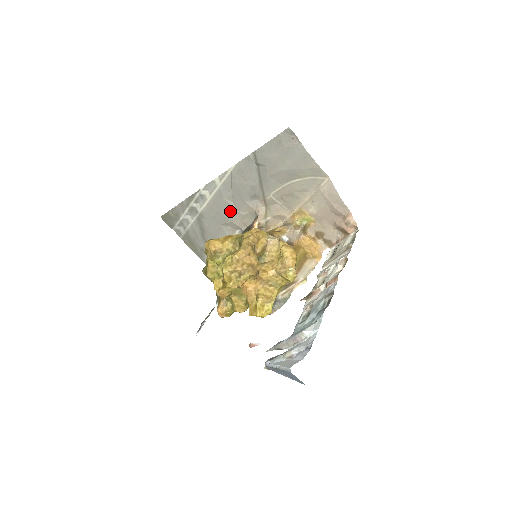
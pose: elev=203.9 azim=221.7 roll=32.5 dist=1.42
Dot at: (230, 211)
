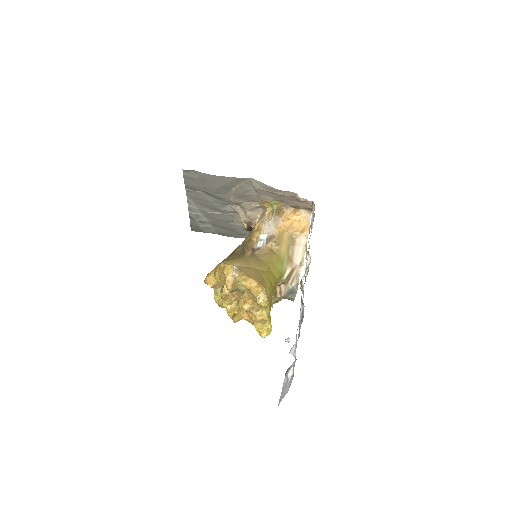
Dot at: (222, 216)
